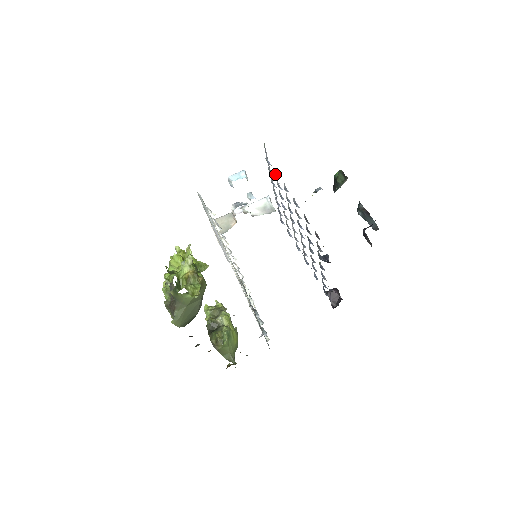
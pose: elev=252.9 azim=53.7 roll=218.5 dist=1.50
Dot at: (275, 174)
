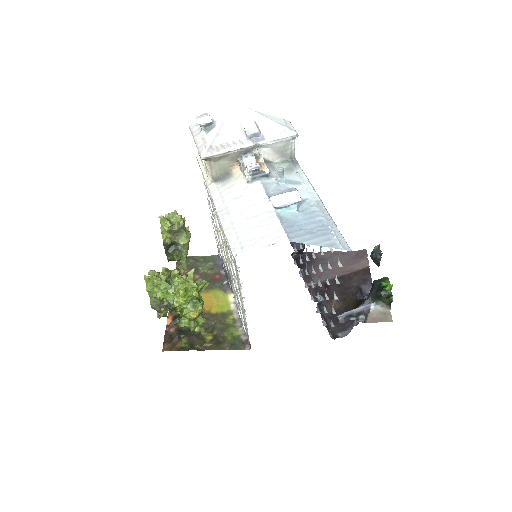
Dot at: (336, 280)
